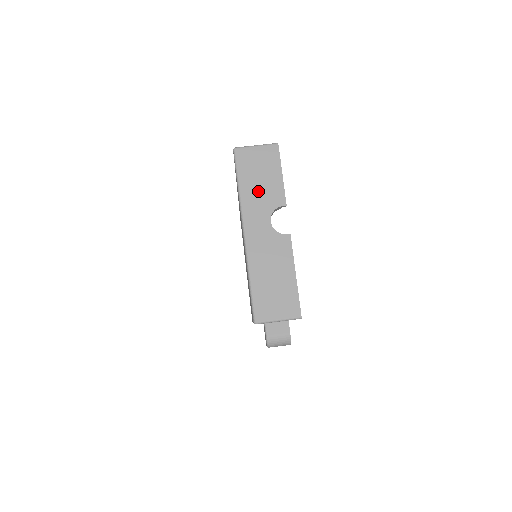
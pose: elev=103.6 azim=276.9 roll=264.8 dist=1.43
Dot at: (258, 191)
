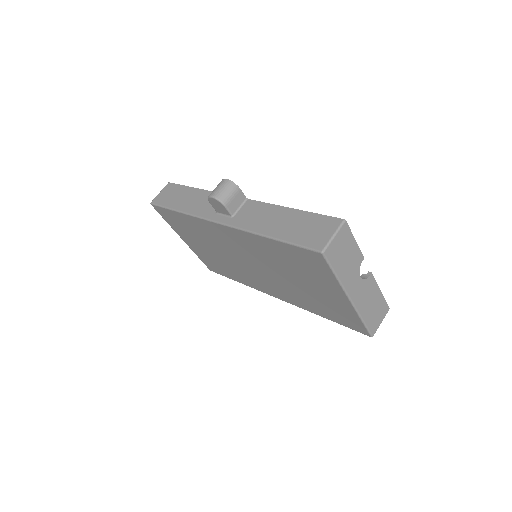
Dot at: (348, 266)
